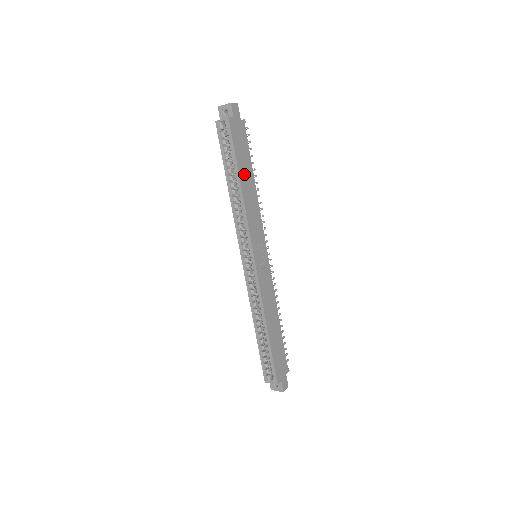
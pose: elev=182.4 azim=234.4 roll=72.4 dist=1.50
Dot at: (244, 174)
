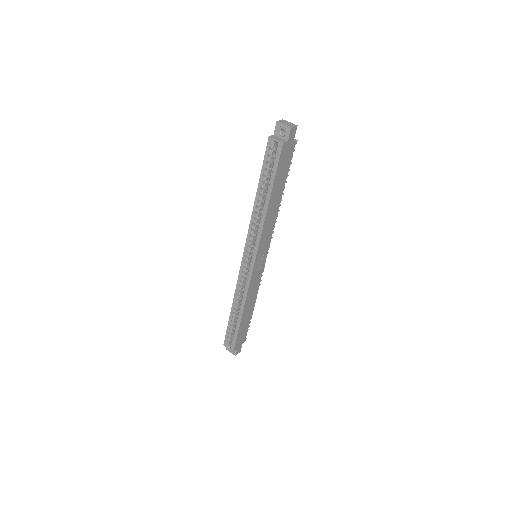
Dot at: (275, 193)
